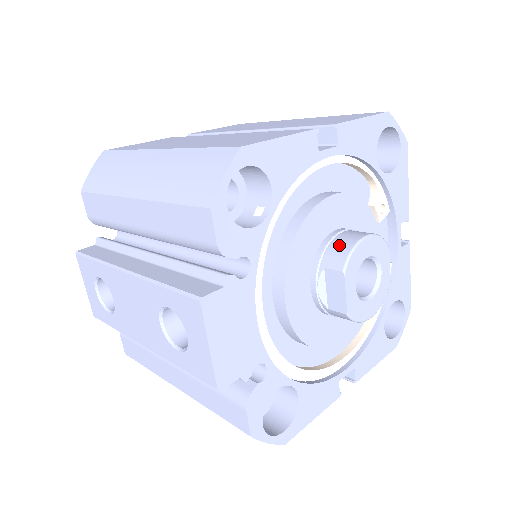
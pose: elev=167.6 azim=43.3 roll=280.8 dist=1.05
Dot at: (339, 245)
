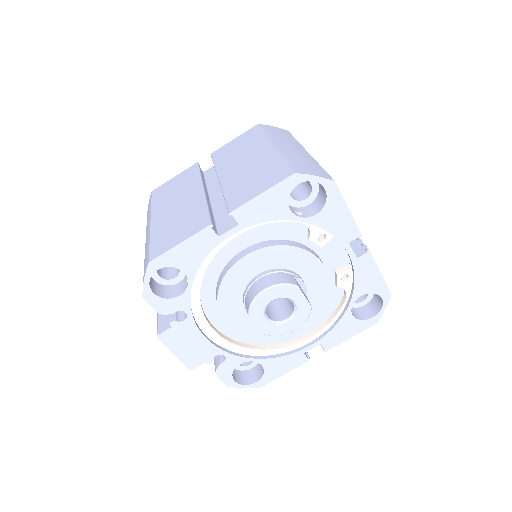
Dot at: (251, 293)
